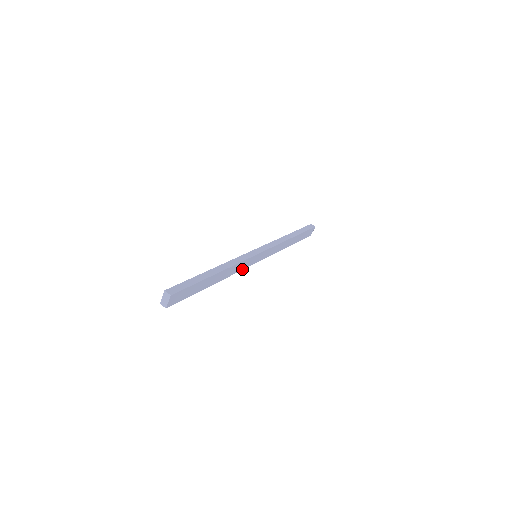
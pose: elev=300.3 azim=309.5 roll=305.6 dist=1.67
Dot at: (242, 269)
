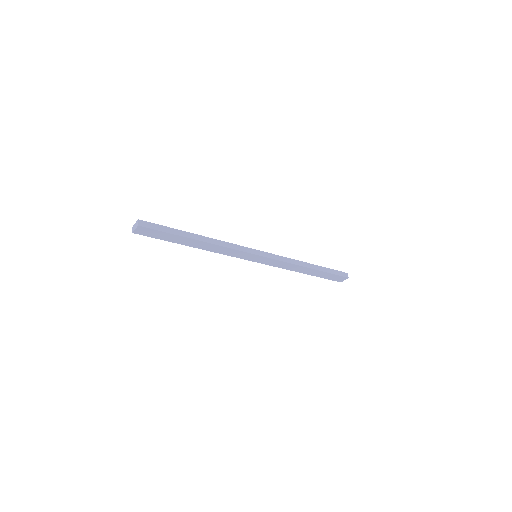
Dot at: (233, 256)
